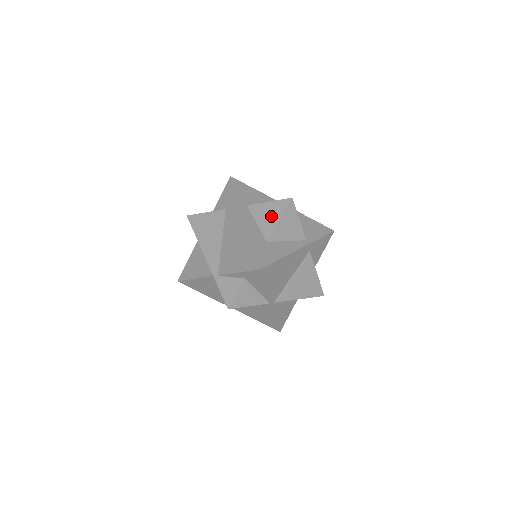
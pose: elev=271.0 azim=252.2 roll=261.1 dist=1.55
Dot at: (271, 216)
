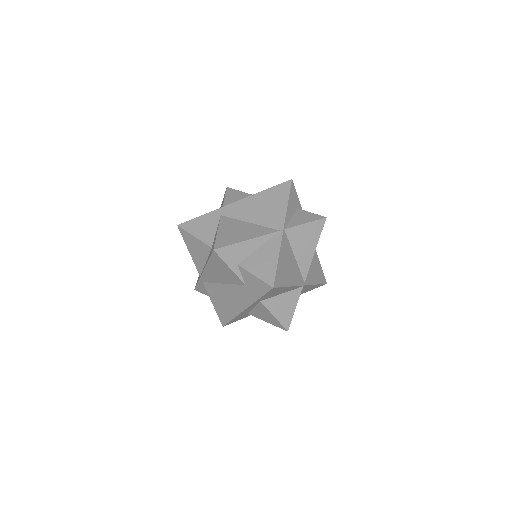
Dot at: (265, 318)
